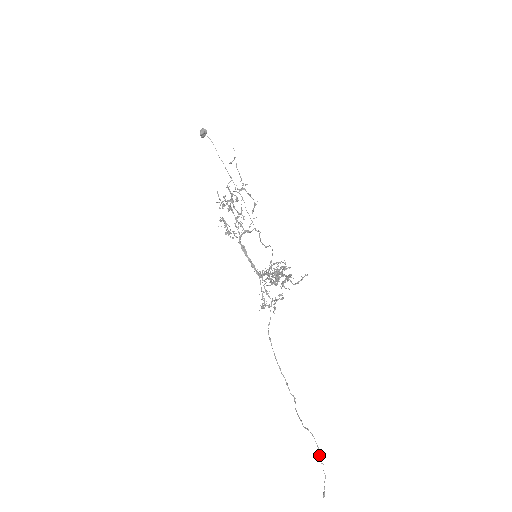
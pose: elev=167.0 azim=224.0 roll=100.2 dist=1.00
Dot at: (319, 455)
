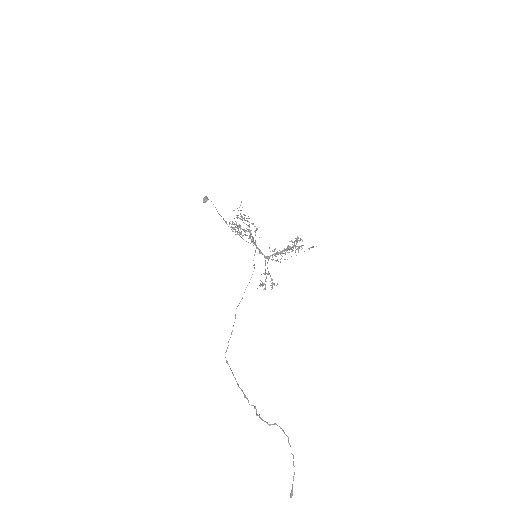
Dot at: occluded
